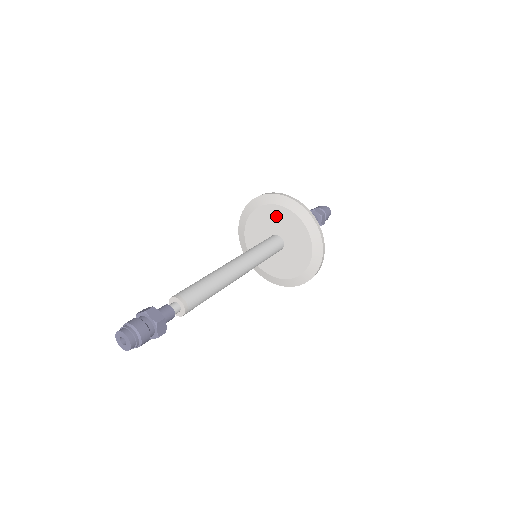
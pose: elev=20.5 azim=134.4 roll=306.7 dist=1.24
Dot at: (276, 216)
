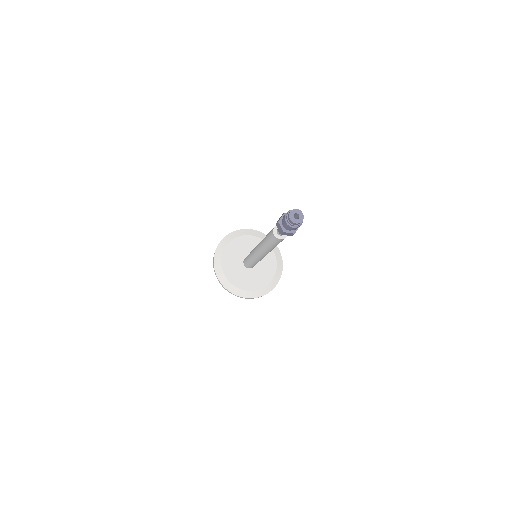
Dot at: occluded
